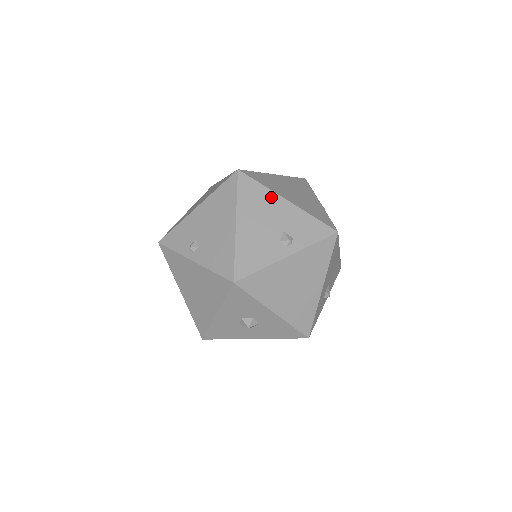
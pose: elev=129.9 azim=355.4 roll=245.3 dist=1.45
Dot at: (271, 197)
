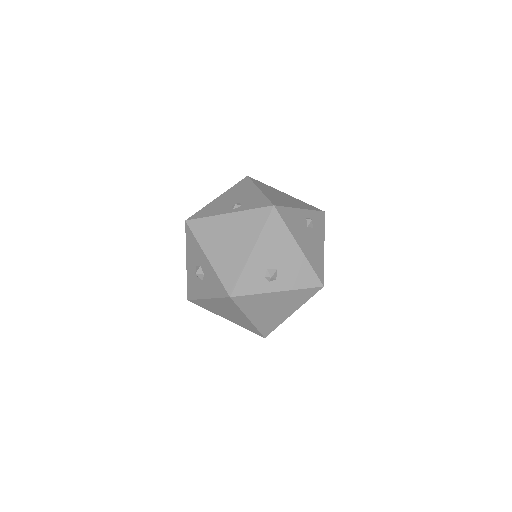
Dot at: (251, 187)
